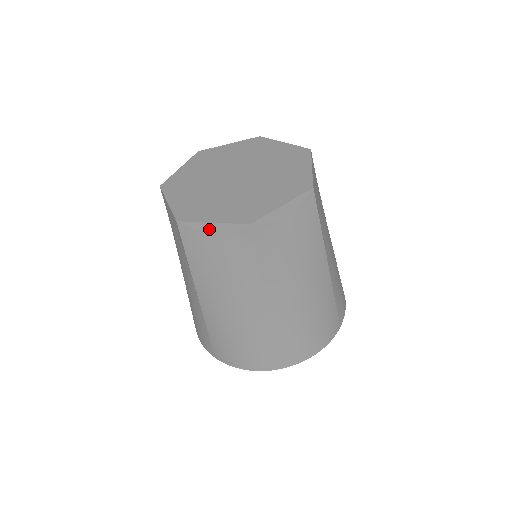
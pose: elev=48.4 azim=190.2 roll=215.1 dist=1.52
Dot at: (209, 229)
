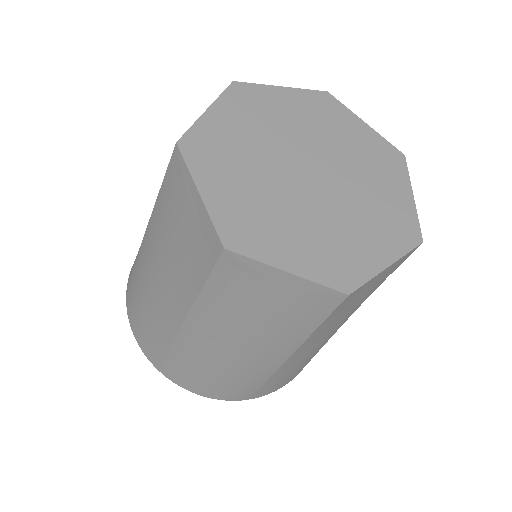
Dot at: (275, 276)
